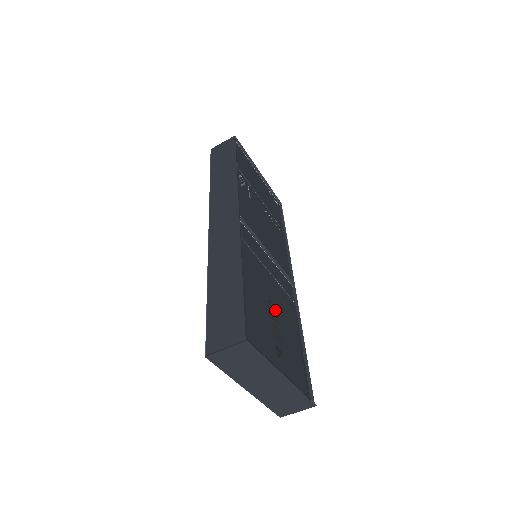
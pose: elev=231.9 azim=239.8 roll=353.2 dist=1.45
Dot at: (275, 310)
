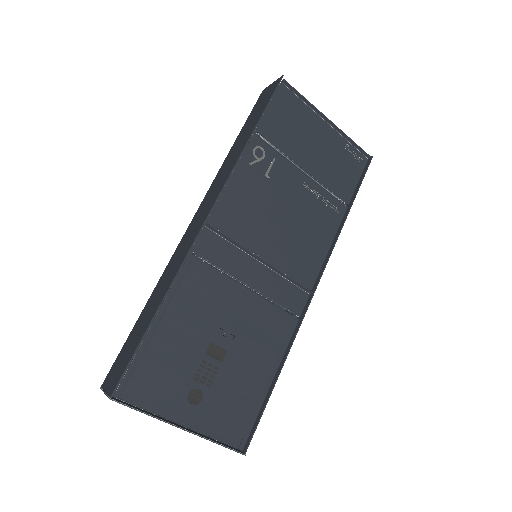
Dot at: (226, 341)
